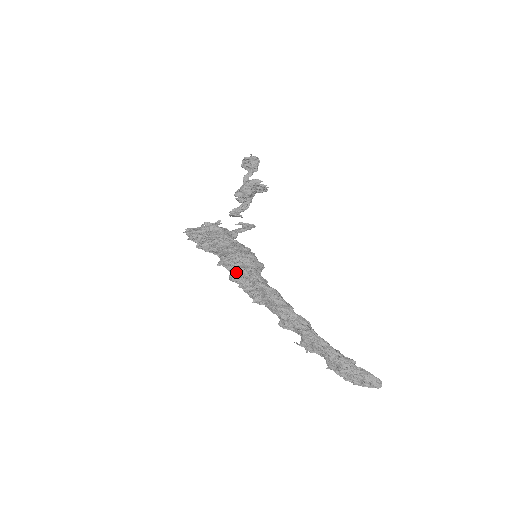
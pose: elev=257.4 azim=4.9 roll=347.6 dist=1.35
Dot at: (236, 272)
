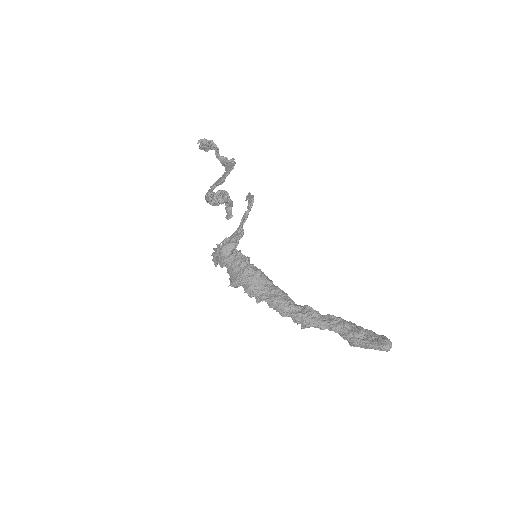
Dot at: occluded
